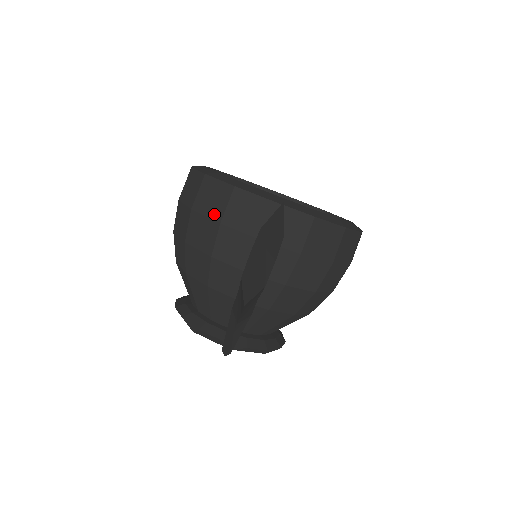
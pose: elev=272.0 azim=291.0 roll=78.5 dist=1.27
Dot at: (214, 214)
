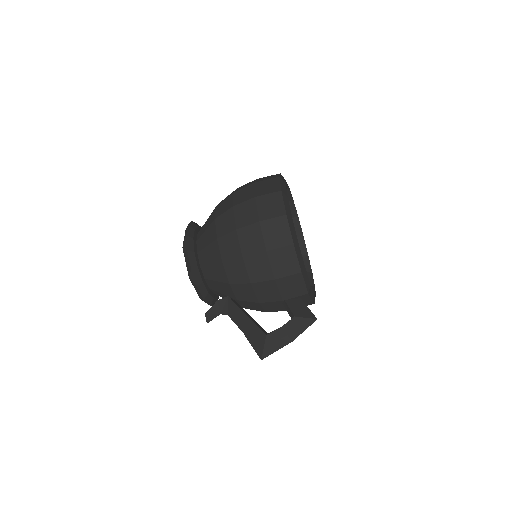
Dot at: (277, 271)
